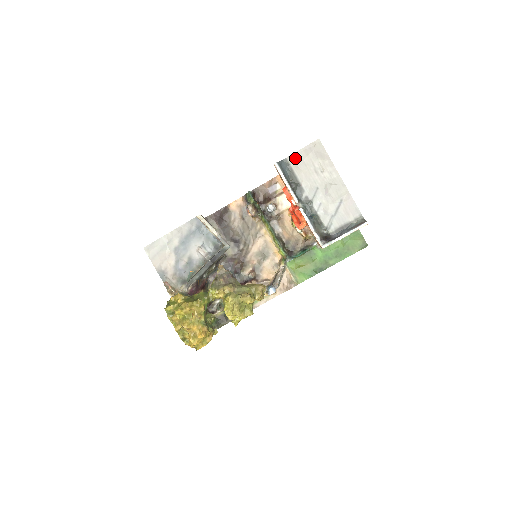
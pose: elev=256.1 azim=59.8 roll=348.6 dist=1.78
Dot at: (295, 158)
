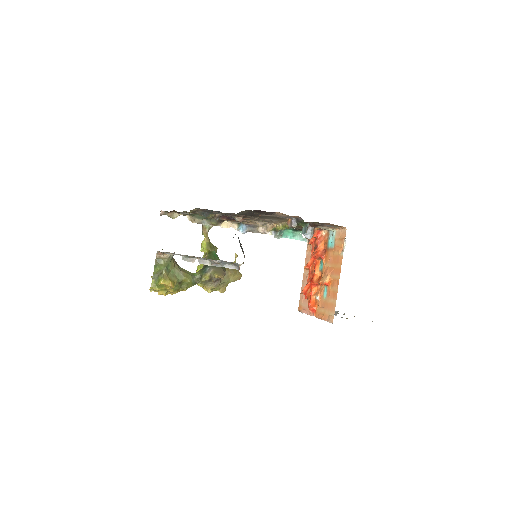
Dot at: occluded
